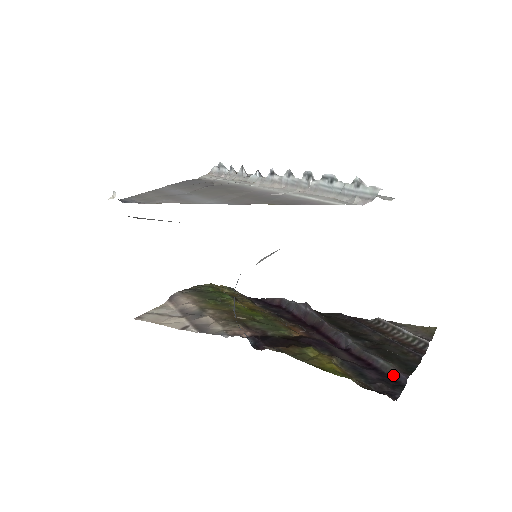
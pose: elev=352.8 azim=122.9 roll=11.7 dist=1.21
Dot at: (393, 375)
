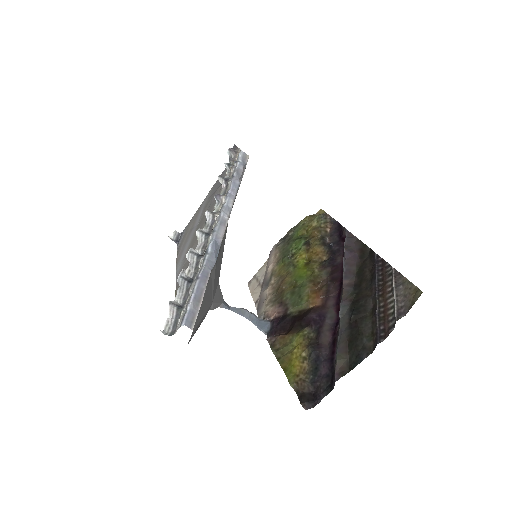
Dot at: (334, 373)
